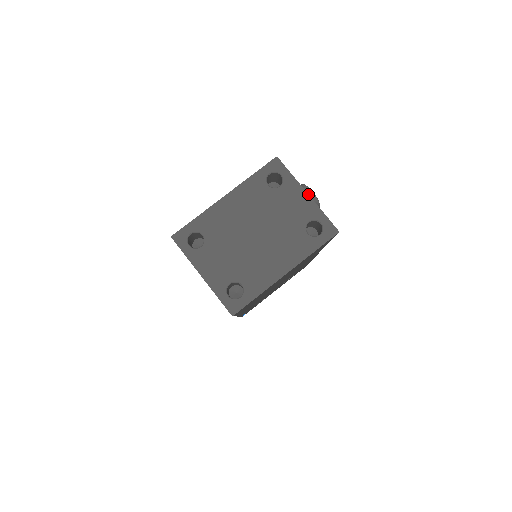
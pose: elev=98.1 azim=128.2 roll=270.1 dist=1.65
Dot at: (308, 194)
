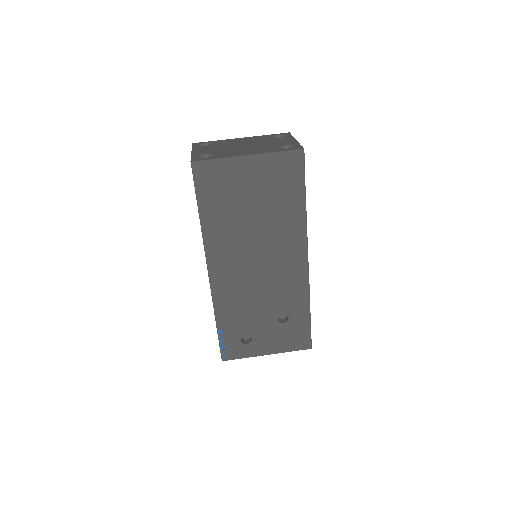
Dot at: (296, 140)
